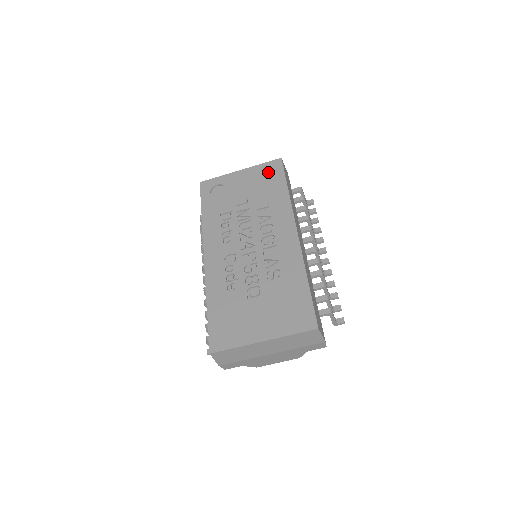
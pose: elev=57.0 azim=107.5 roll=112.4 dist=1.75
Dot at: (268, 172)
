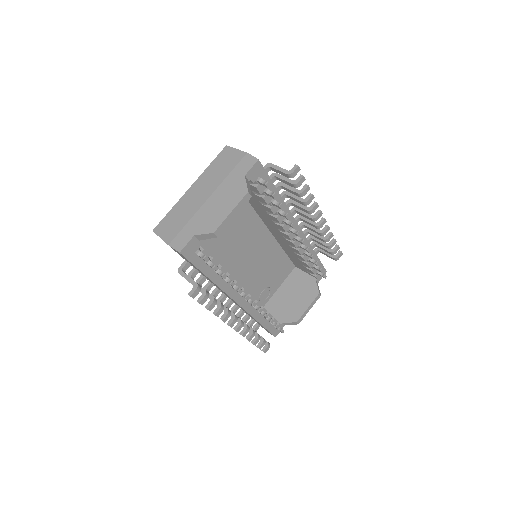
Dot at: occluded
